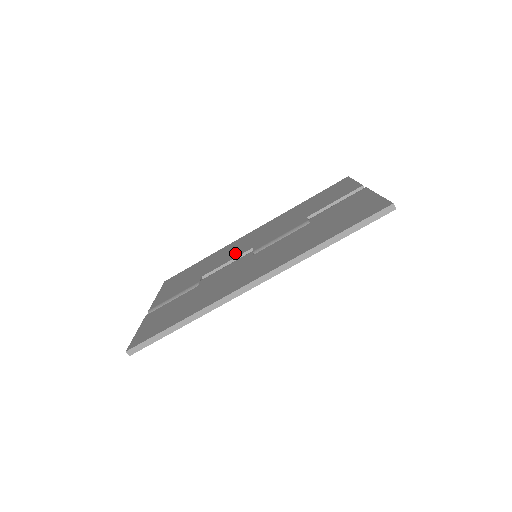
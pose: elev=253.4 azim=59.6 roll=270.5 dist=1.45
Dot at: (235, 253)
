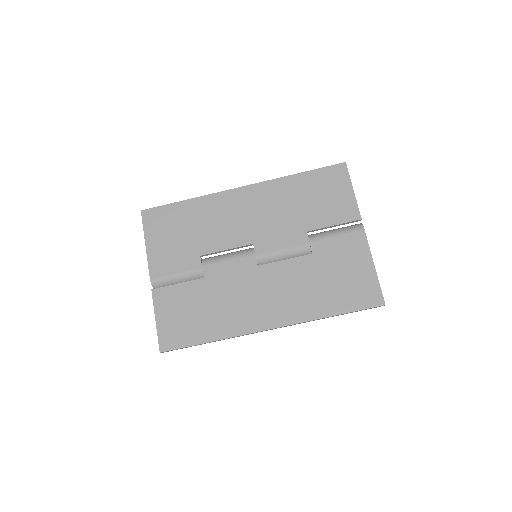
Dot at: (232, 235)
